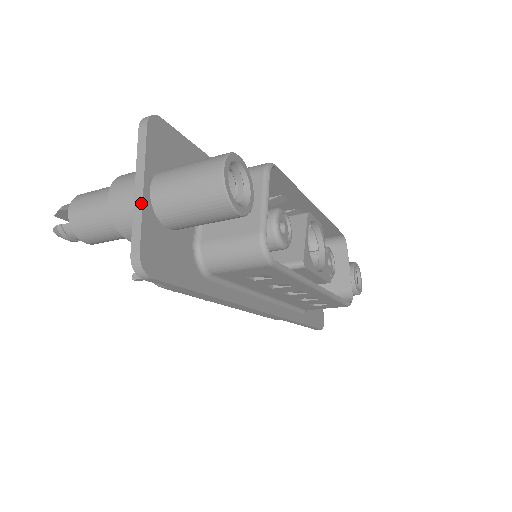
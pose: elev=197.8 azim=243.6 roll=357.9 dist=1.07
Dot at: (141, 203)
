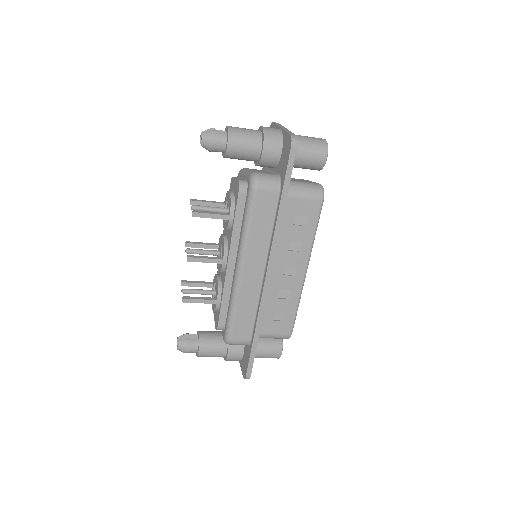
Dot at: (288, 130)
